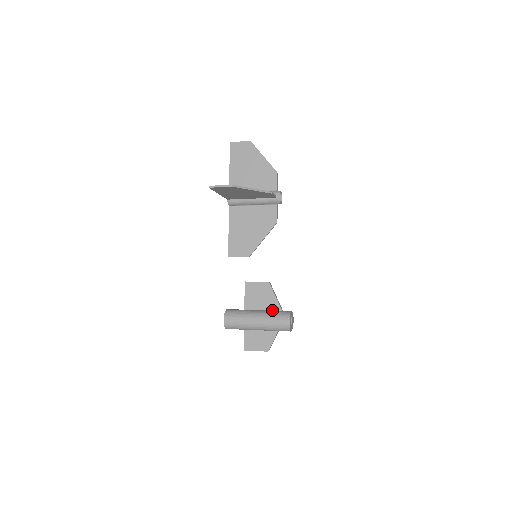
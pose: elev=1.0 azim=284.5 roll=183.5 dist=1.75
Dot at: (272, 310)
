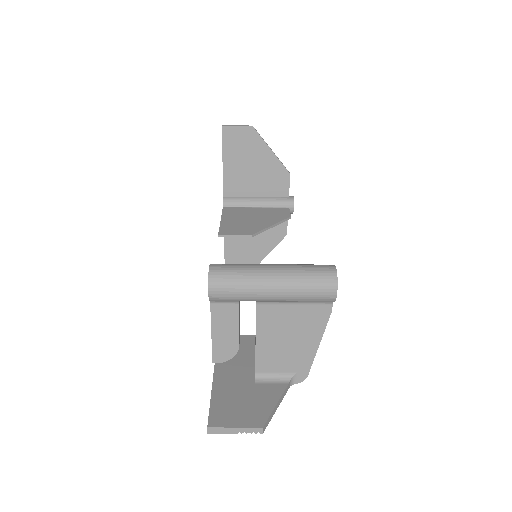
Dot at: occluded
